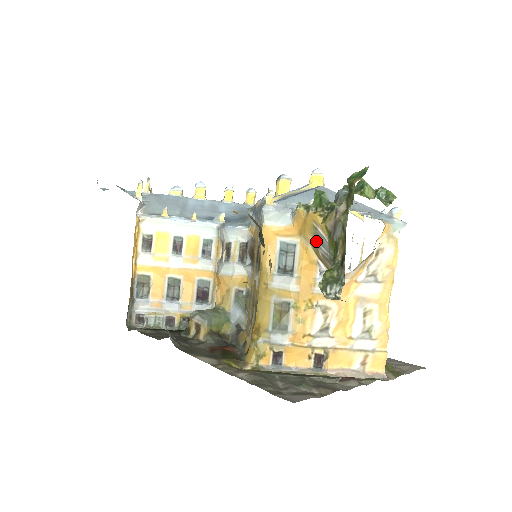
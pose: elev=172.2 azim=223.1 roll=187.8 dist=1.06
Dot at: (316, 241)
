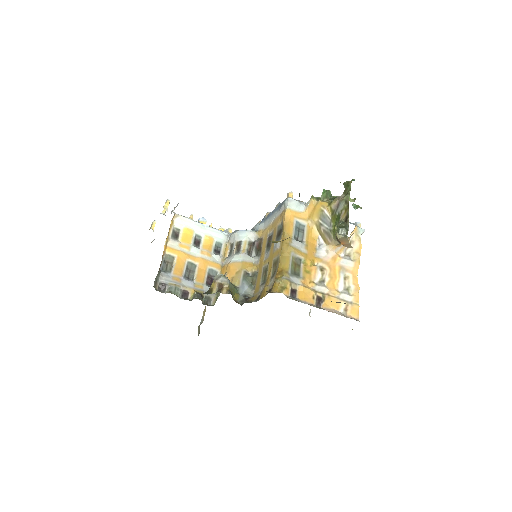
Dot at: (320, 221)
